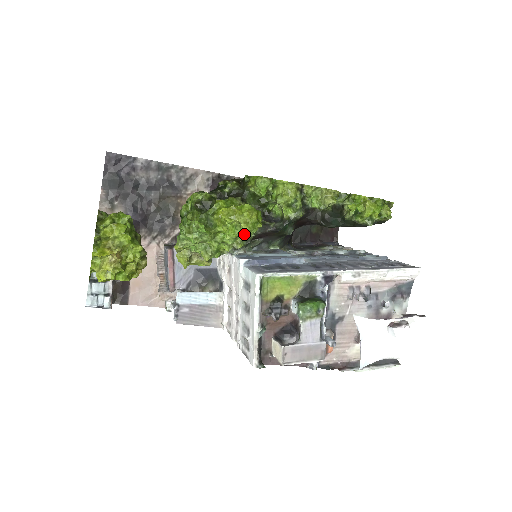
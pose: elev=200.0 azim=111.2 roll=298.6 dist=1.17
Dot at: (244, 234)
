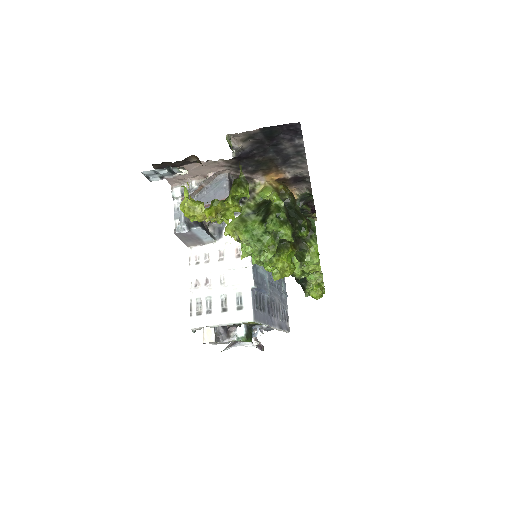
Dot at: (273, 278)
